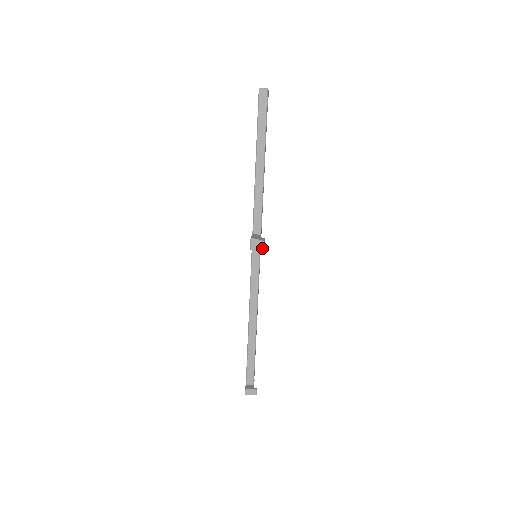
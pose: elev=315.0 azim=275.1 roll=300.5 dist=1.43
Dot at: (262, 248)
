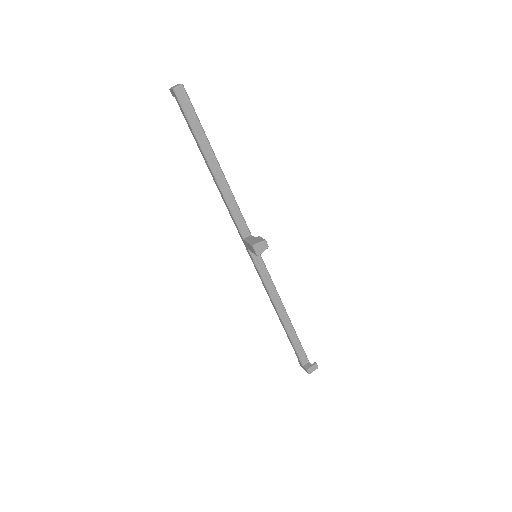
Dot at: (267, 248)
